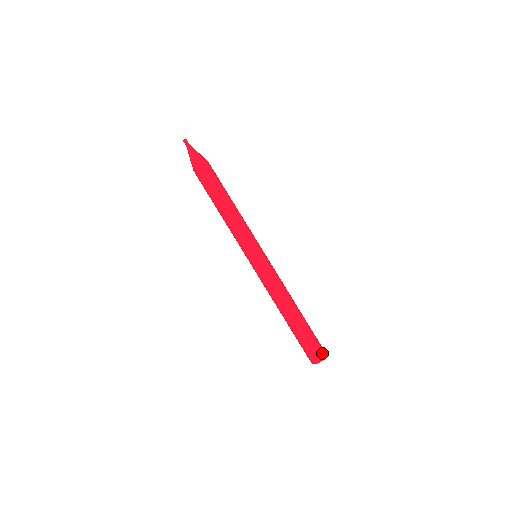
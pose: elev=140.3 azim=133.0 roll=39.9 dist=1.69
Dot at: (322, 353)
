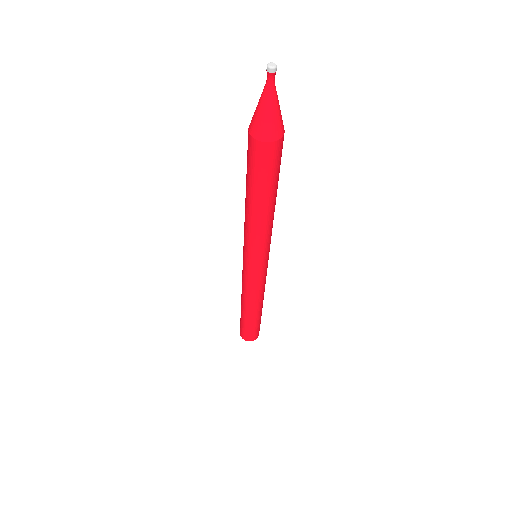
Dot at: (254, 338)
